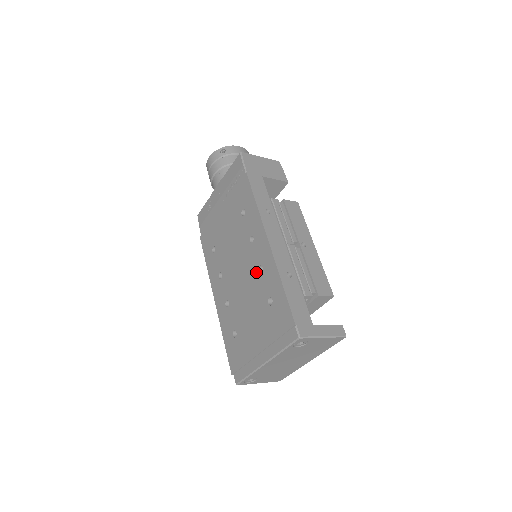
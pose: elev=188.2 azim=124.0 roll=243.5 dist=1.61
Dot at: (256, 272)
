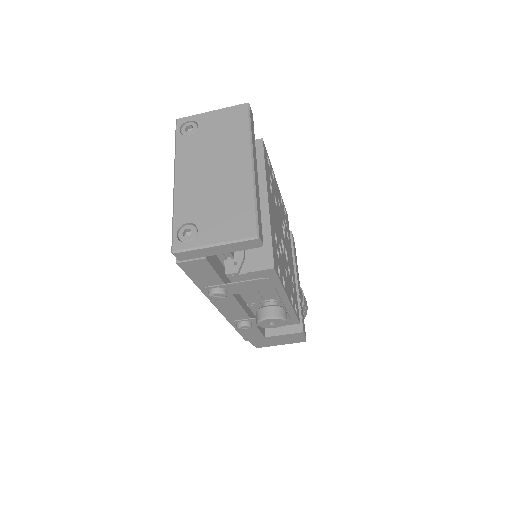
Dot at: occluded
